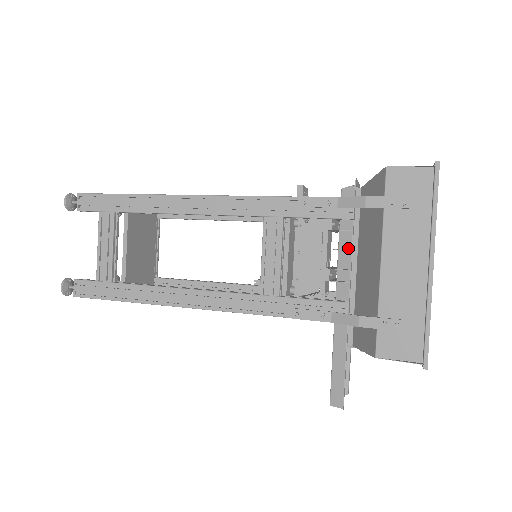
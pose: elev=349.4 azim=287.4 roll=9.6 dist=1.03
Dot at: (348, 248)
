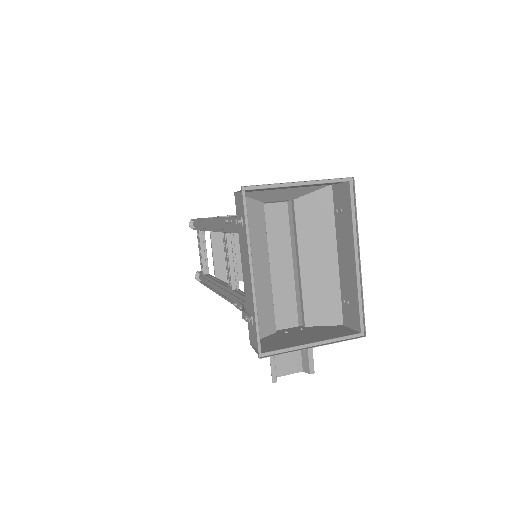
Dot at: occluded
